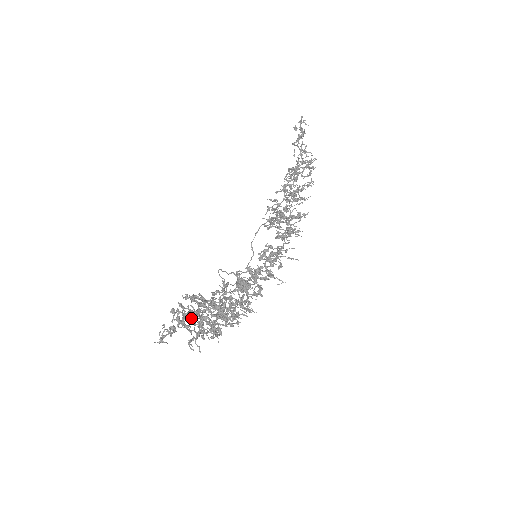
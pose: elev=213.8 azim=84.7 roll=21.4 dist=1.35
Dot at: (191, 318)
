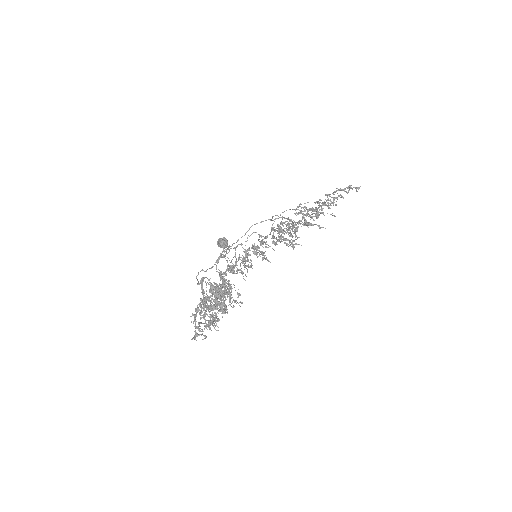
Dot at: (209, 311)
